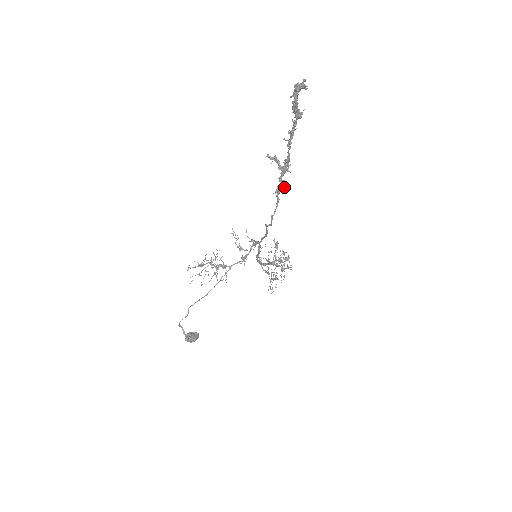
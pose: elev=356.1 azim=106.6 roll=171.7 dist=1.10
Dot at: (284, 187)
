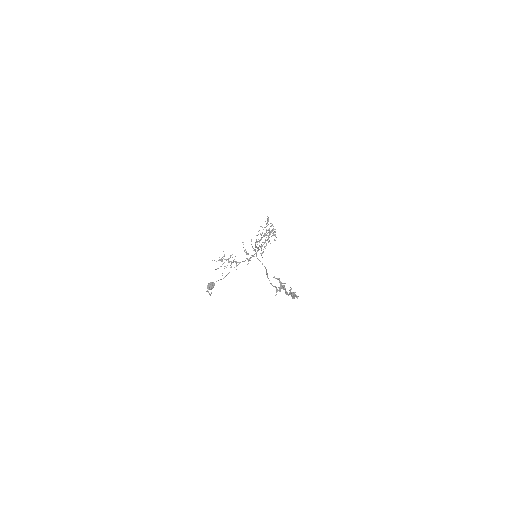
Dot at: occluded
